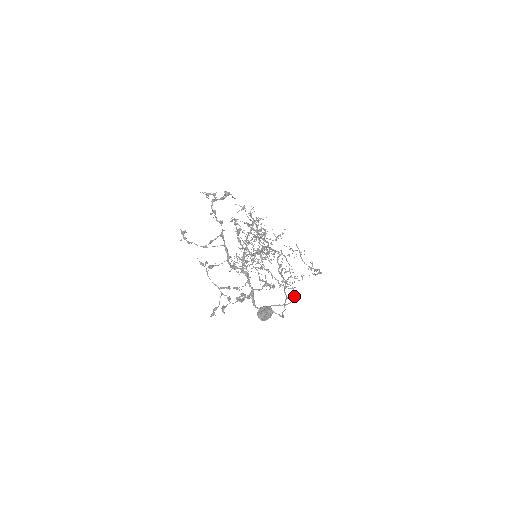
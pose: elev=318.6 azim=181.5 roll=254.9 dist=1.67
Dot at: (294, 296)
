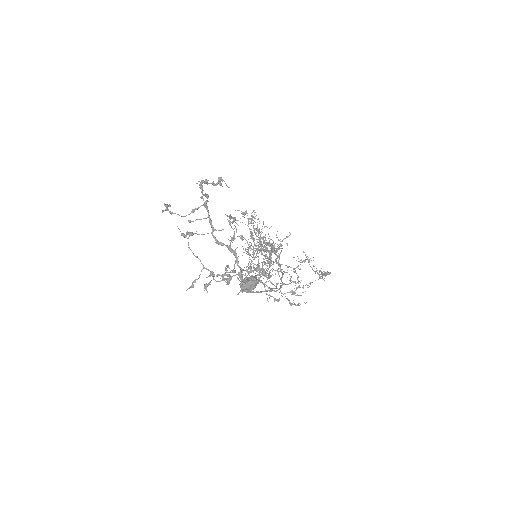
Dot at: (290, 281)
